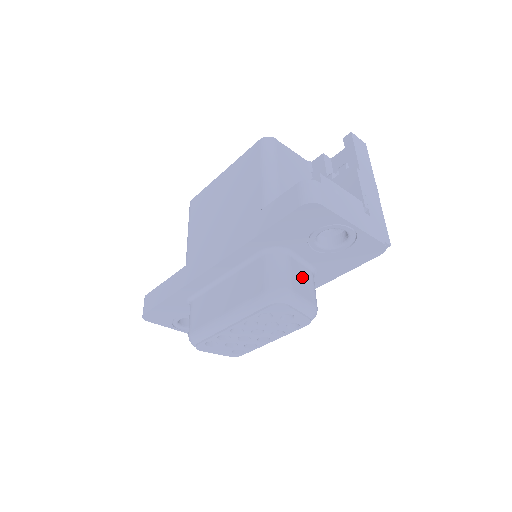
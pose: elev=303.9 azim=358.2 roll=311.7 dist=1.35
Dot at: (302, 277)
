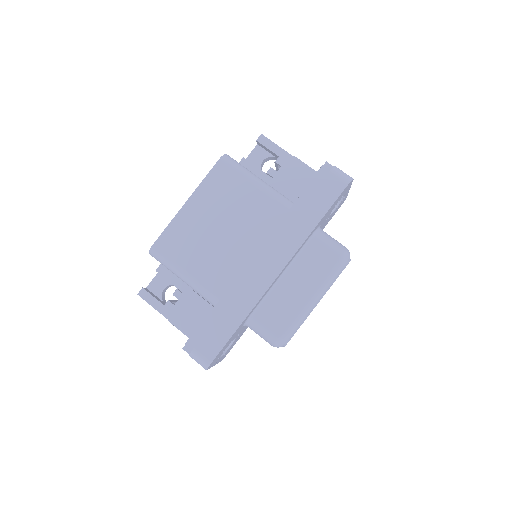
Dot at: occluded
